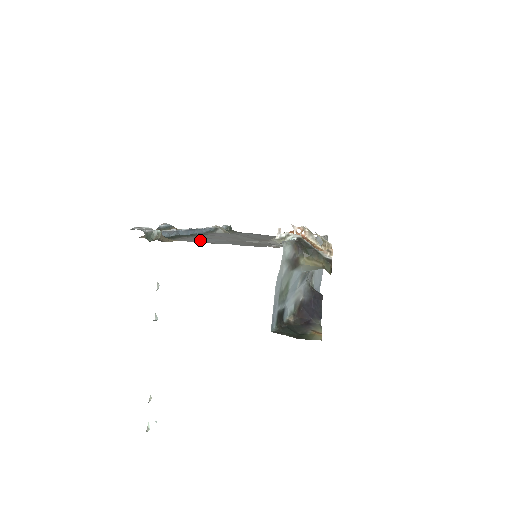
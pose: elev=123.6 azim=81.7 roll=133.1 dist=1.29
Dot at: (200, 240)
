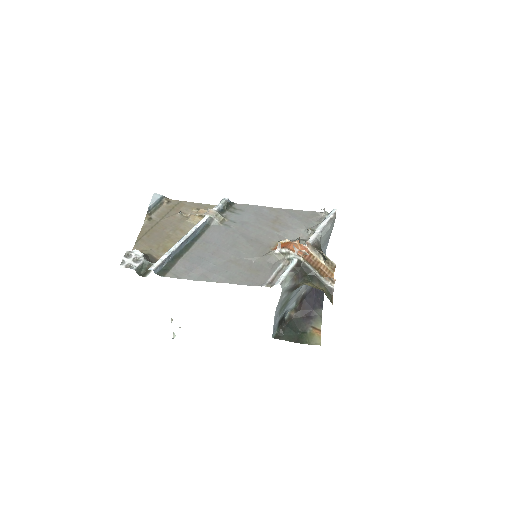
Dot at: (194, 270)
